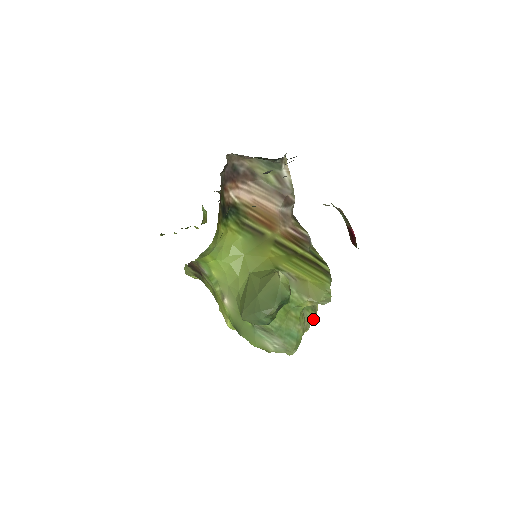
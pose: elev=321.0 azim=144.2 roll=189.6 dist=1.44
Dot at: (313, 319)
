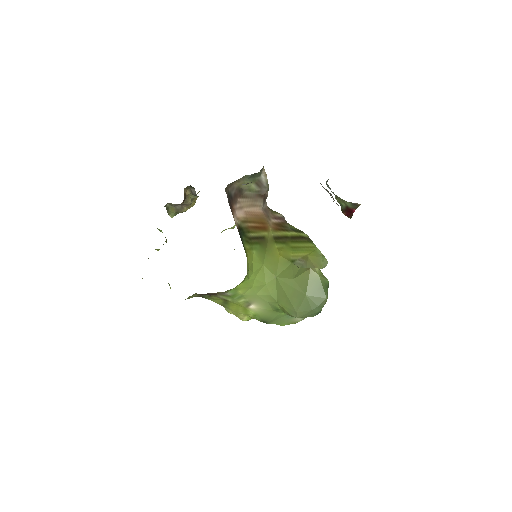
Dot at: occluded
